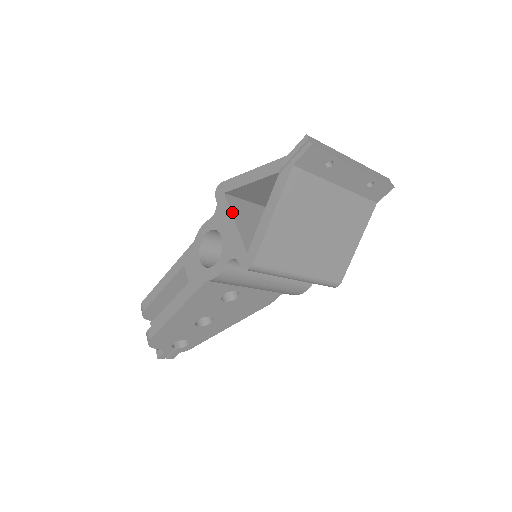
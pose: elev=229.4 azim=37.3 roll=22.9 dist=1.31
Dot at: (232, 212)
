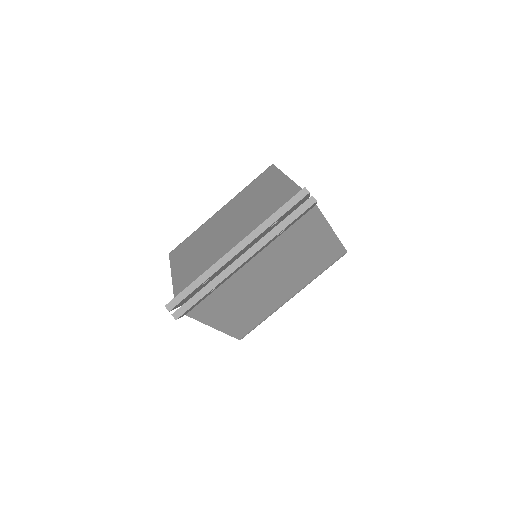
Dot at: occluded
